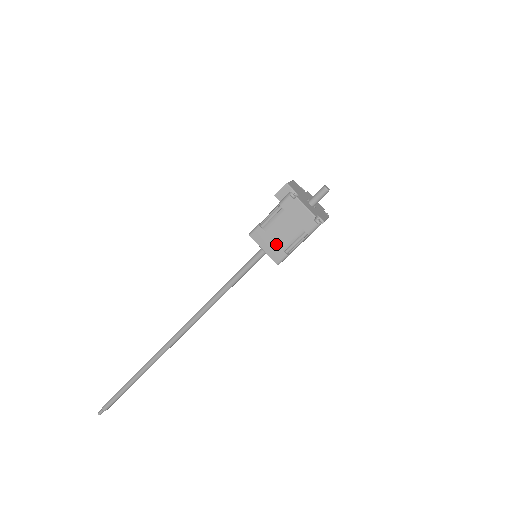
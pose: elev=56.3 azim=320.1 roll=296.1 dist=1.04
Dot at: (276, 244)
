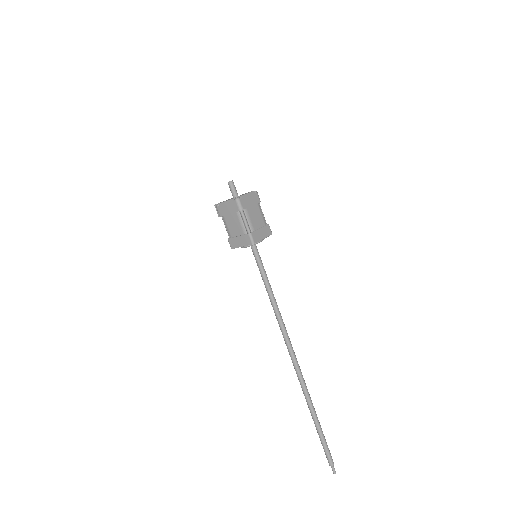
Dot at: (240, 236)
